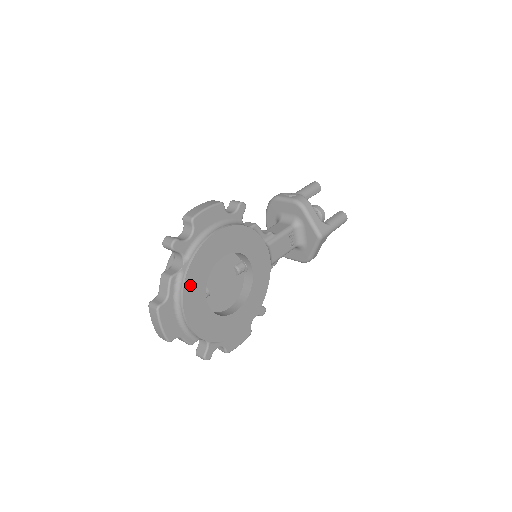
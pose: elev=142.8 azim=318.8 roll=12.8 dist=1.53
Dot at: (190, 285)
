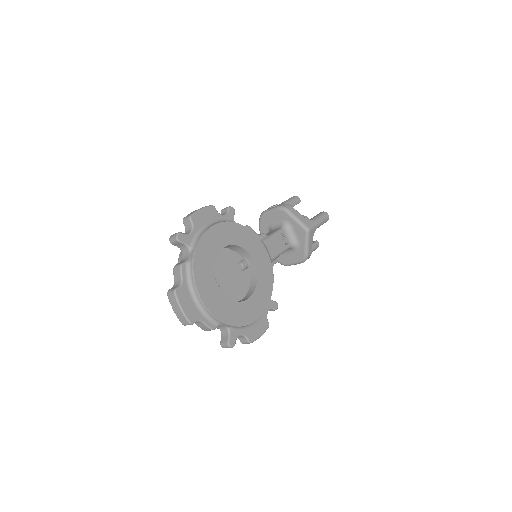
Dot at: (199, 269)
